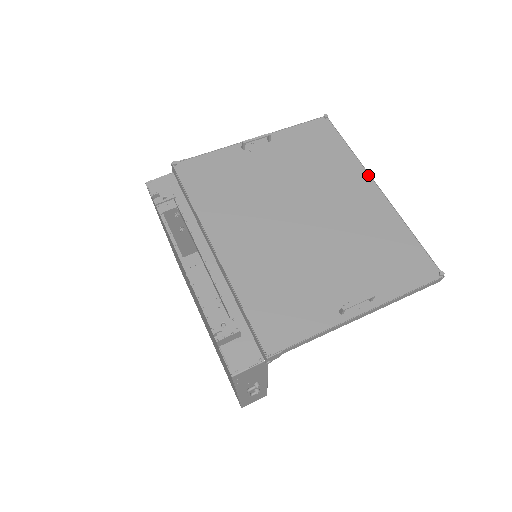
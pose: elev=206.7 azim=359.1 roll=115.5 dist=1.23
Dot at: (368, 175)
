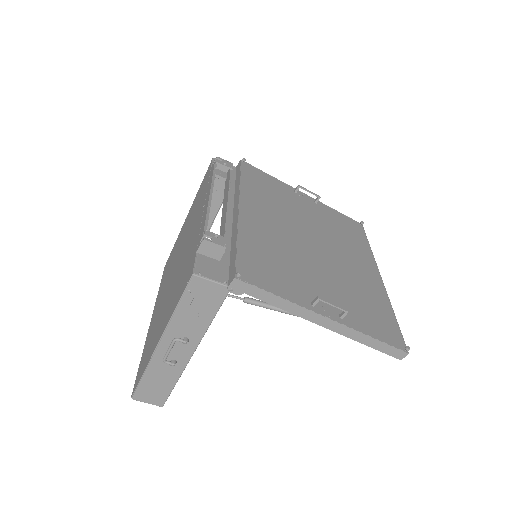
Dot at: (376, 266)
